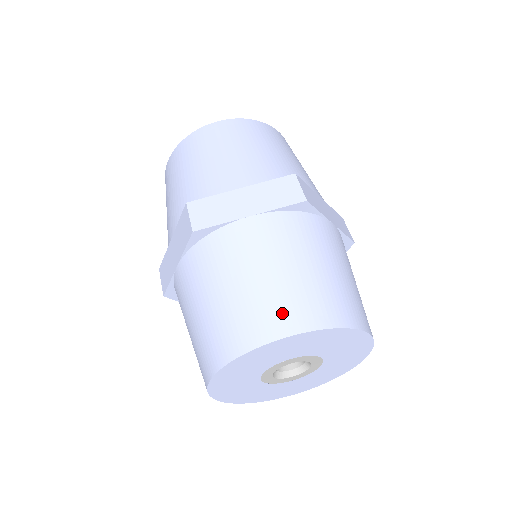
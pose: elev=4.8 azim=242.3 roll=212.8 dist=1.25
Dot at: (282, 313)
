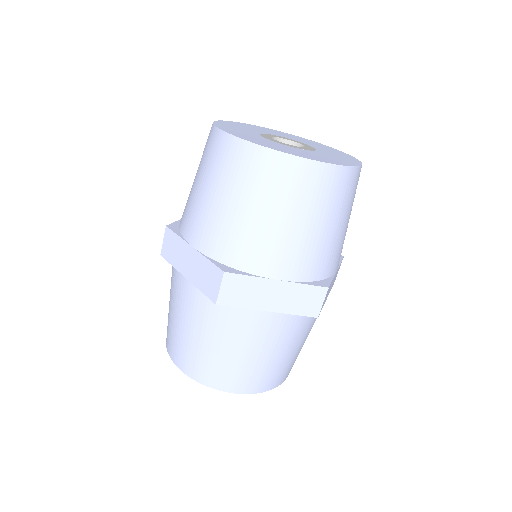
Dot at: (244, 381)
